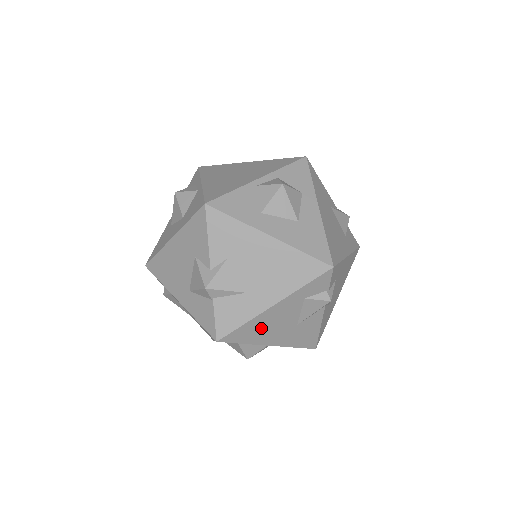
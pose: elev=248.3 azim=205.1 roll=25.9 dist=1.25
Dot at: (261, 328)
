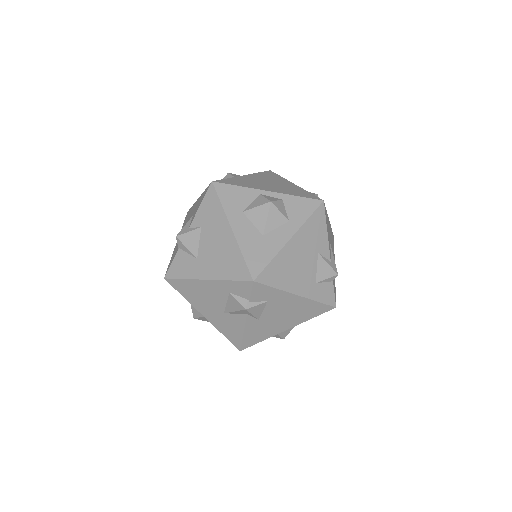
Dot at: (196, 293)
